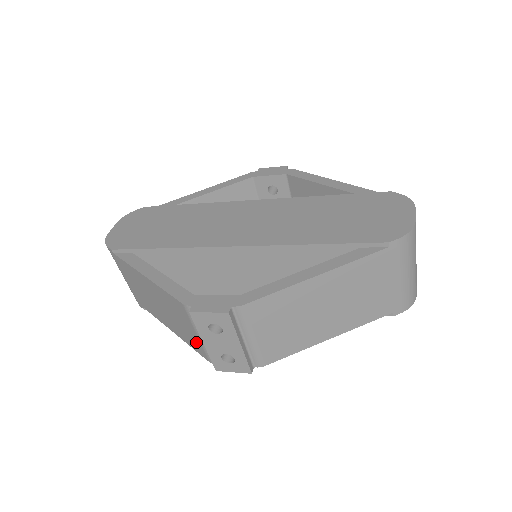
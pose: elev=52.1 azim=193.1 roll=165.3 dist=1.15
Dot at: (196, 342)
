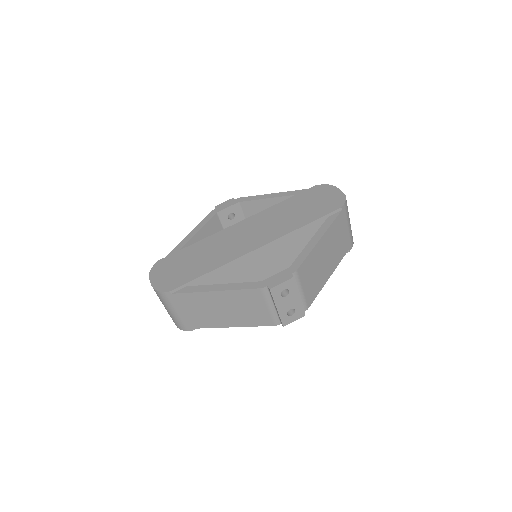
Dot at: (264, 316)
